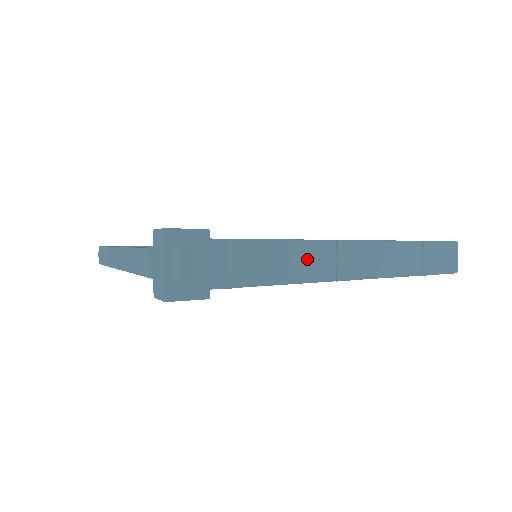
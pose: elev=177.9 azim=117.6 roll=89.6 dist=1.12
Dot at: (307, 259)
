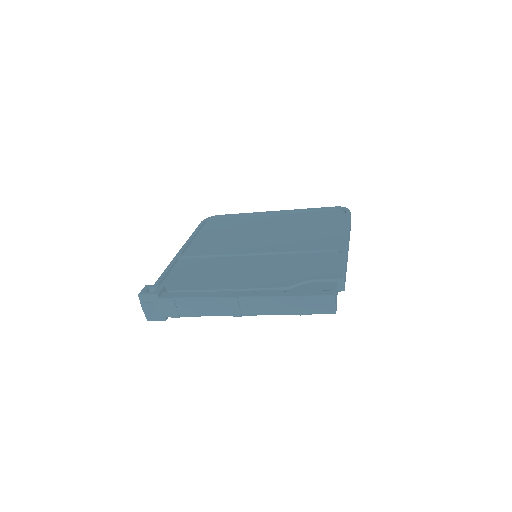
Dot at: (212, 306)
